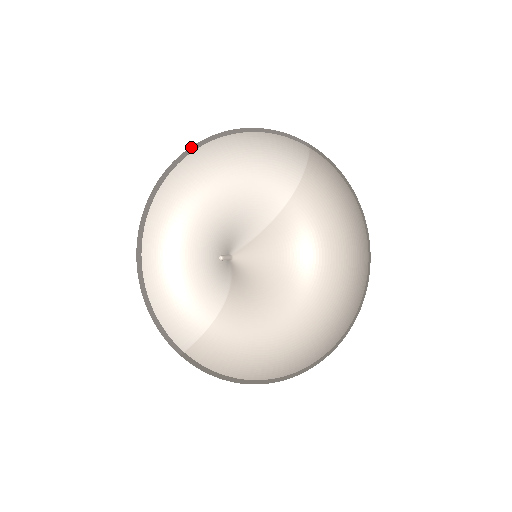
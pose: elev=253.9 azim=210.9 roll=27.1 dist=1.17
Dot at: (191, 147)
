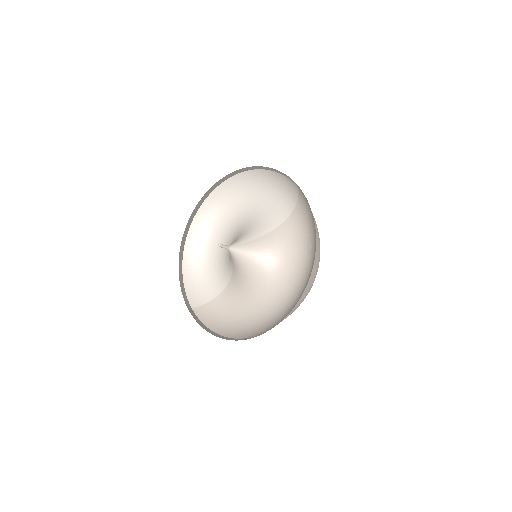
Dot at: (231, 173)
